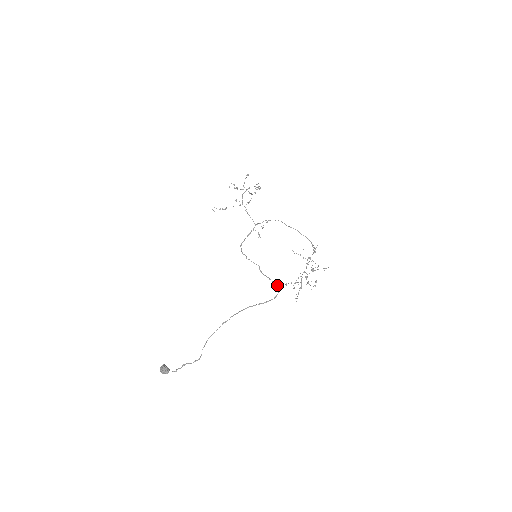
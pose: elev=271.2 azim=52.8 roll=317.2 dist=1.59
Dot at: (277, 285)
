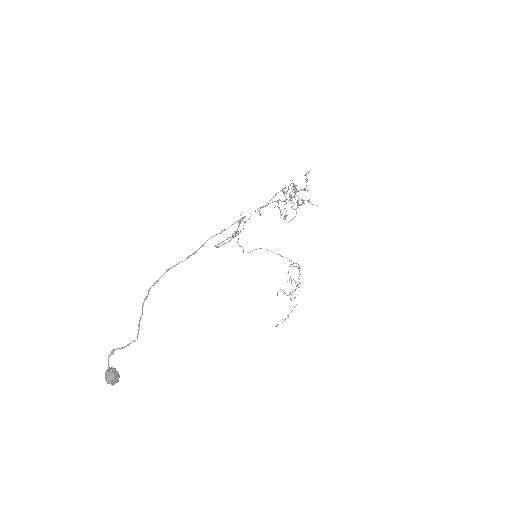
Dot at: (243, 218)
